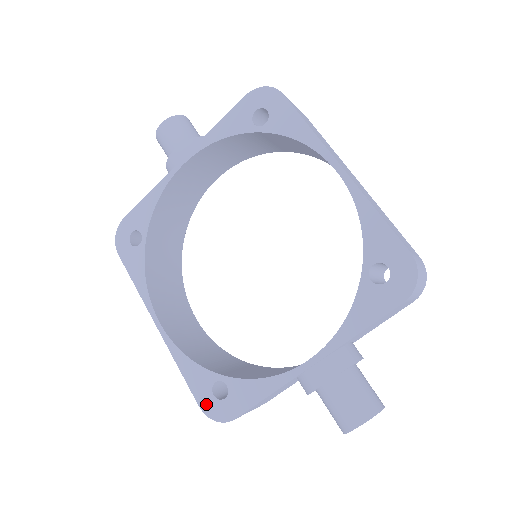
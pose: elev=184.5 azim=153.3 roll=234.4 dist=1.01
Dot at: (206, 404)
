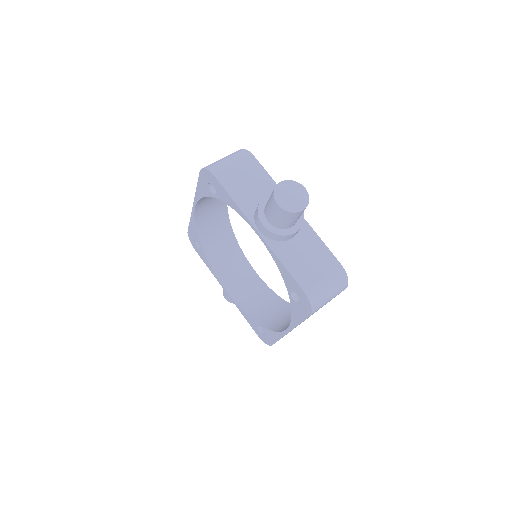
Dot at: (190, 235)
